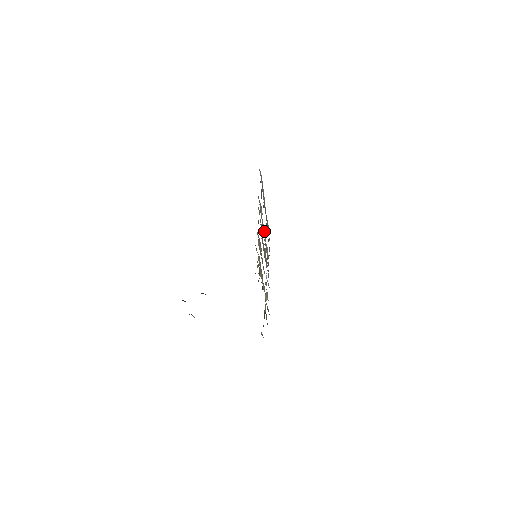
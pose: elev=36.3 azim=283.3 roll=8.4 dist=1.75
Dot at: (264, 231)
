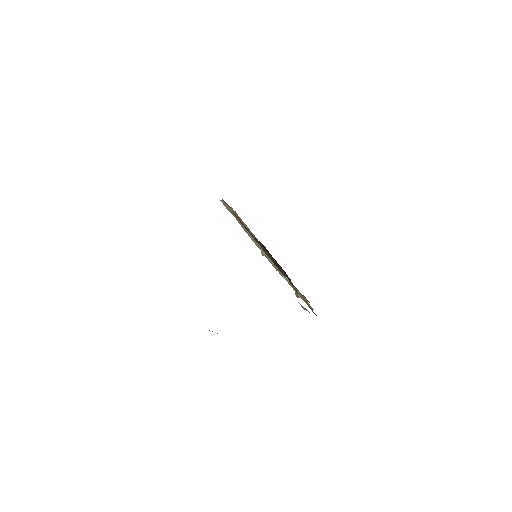
Dot at: (257, 245)
